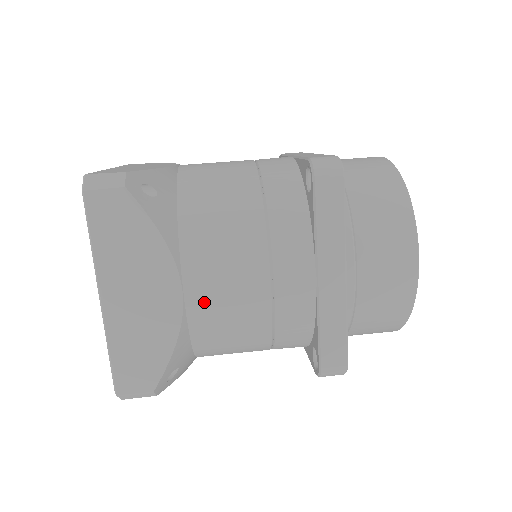
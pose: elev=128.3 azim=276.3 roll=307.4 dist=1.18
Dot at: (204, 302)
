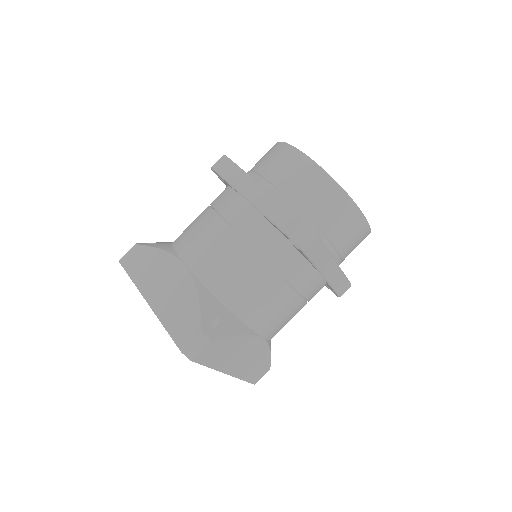
Dot at: (274, 330)
